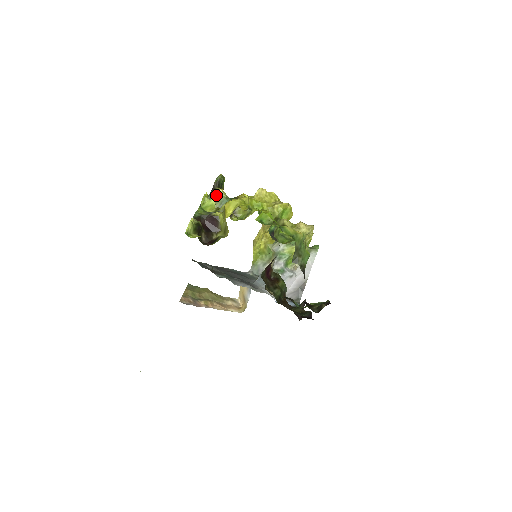
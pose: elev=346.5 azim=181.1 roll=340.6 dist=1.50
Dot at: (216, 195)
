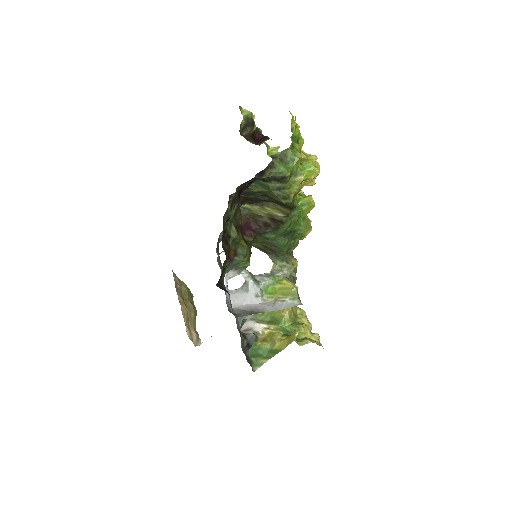
Dot at: occluded
